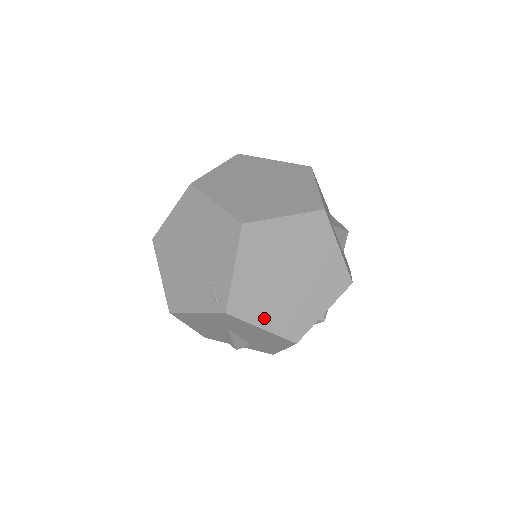
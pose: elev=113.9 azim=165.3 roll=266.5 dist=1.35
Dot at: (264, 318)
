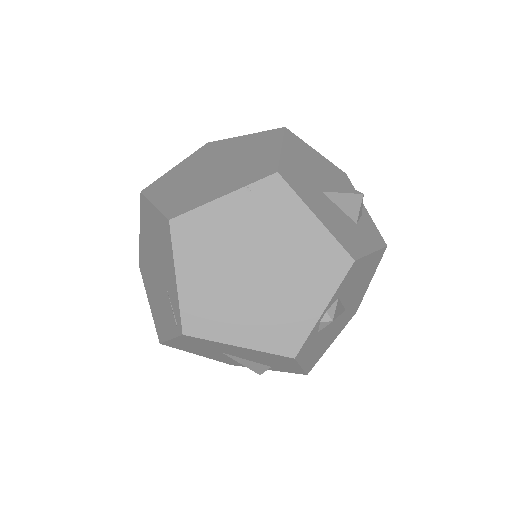
Dot at: (236, 332)
